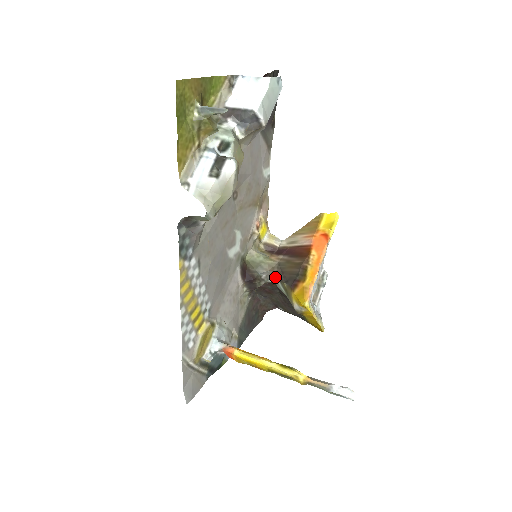
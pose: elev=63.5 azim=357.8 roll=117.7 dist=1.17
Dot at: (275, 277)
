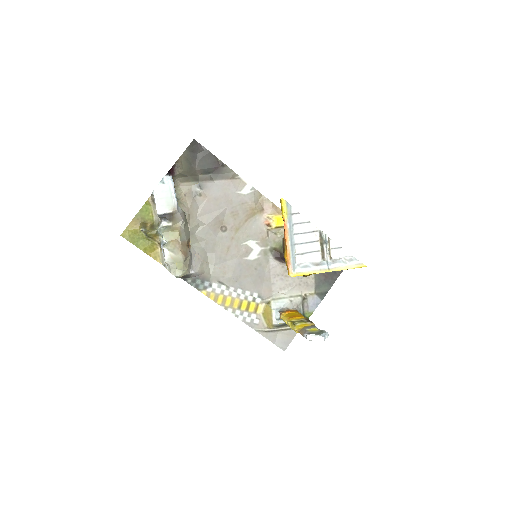
Dot at: occluded
